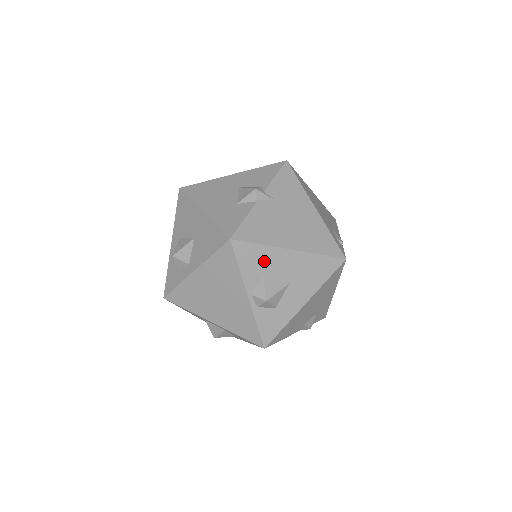
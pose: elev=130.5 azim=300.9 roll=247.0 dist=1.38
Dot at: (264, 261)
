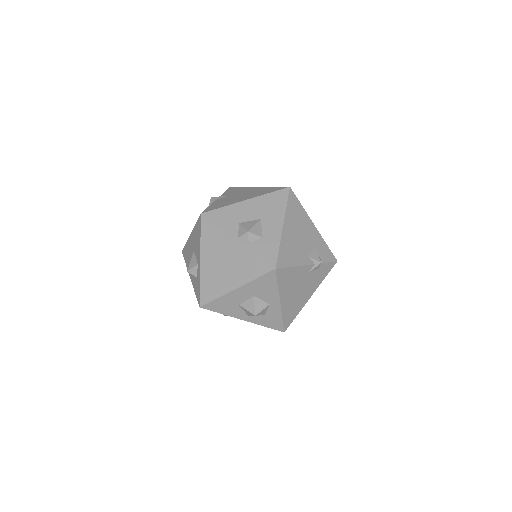
Dot at: (233, 215)
